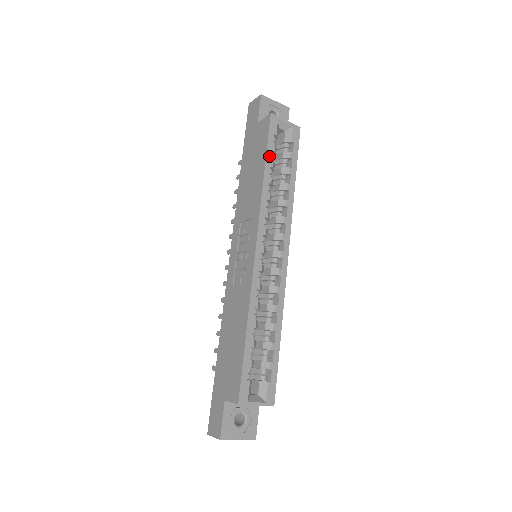
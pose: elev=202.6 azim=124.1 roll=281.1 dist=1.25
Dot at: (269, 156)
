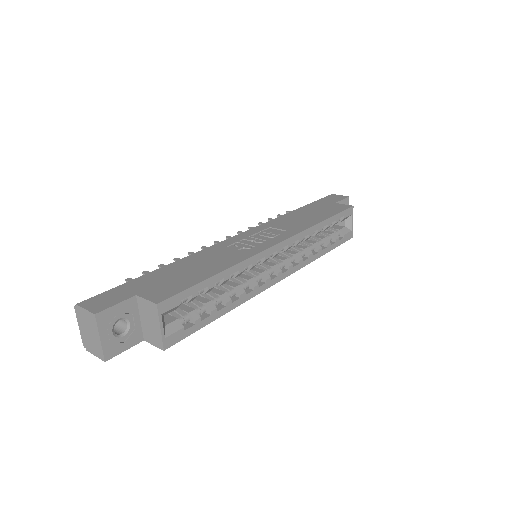
Dot at: (332, 219)
